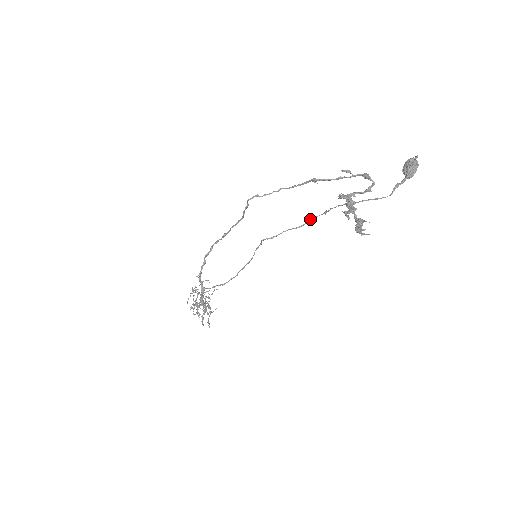
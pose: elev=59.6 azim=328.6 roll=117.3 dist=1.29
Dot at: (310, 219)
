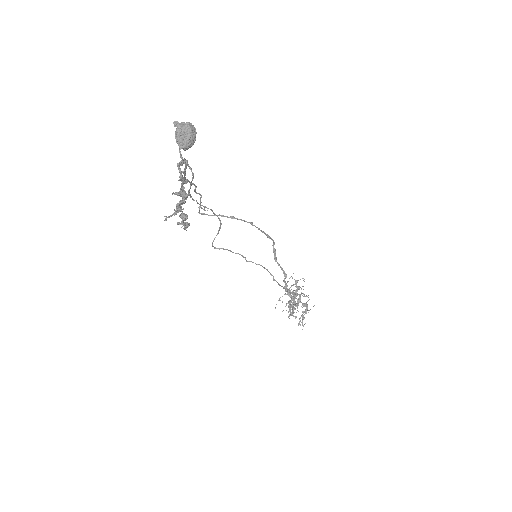
Dot at: occluded
